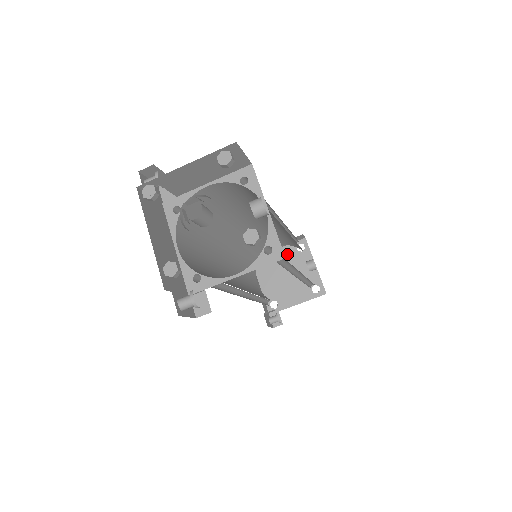
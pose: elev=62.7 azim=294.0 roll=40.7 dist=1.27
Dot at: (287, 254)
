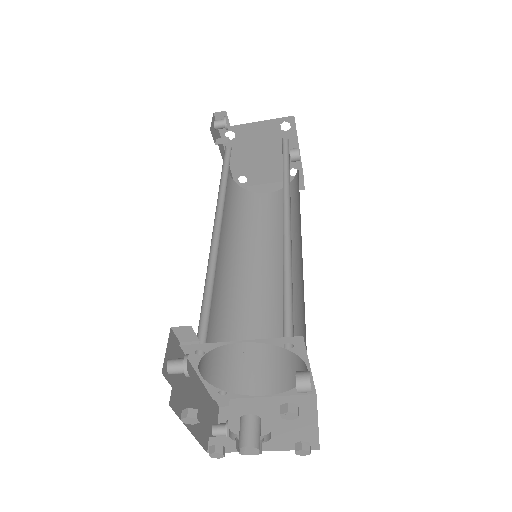
Dot at: (267, 131)
